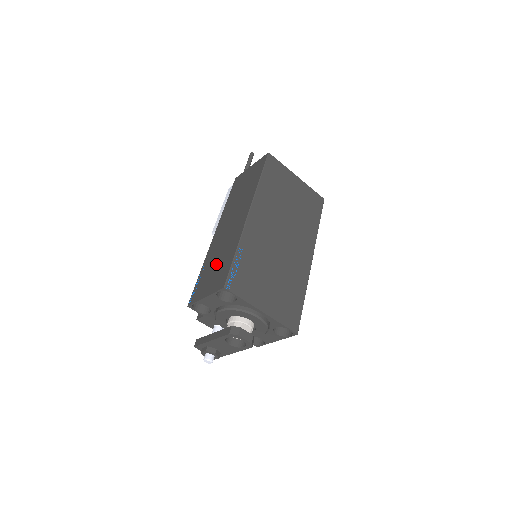
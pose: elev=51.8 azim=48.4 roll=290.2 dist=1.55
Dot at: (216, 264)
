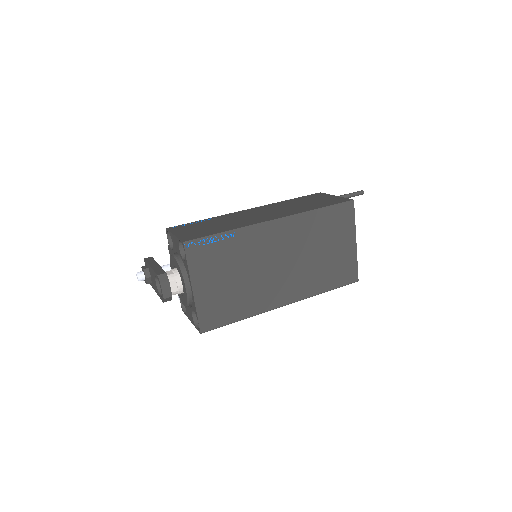
Dot at: (212, 225)
